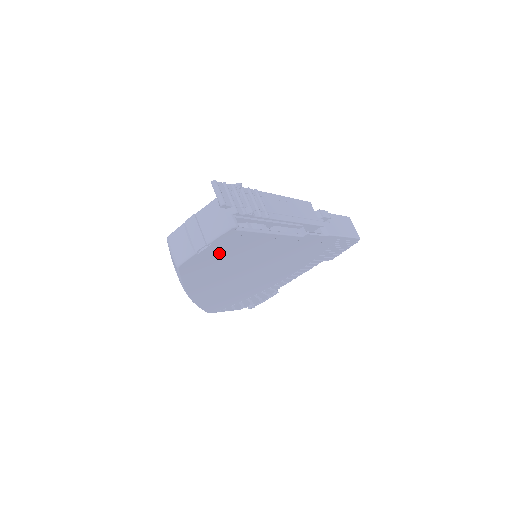
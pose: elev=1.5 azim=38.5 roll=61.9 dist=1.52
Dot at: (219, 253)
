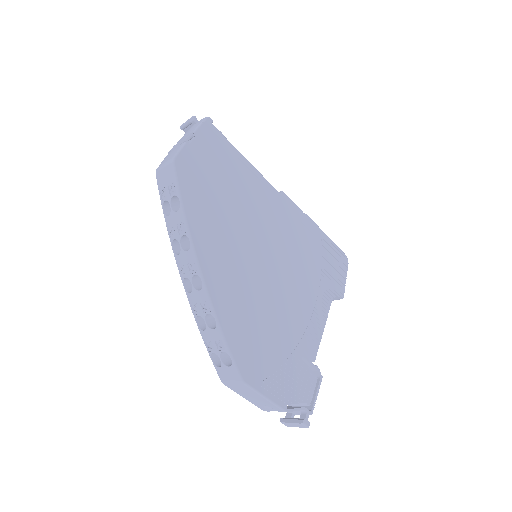
Dot at: (209, 163)
